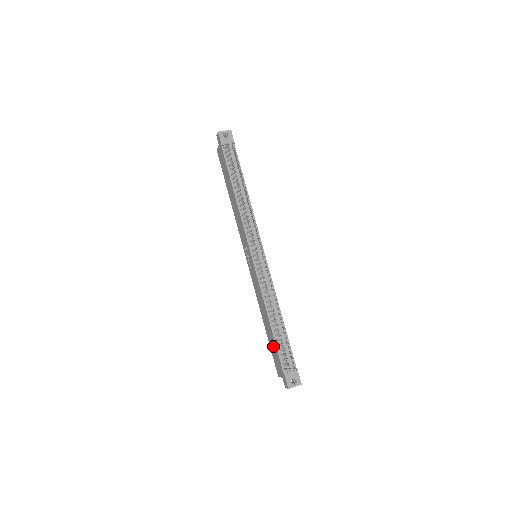
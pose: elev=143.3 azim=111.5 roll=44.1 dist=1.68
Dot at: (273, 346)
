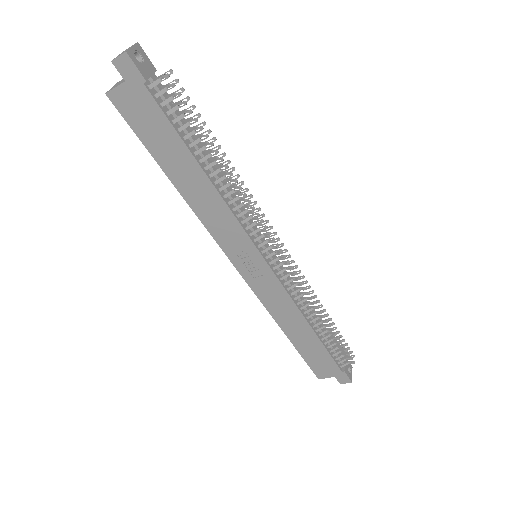
Dot at: (316, 353)
